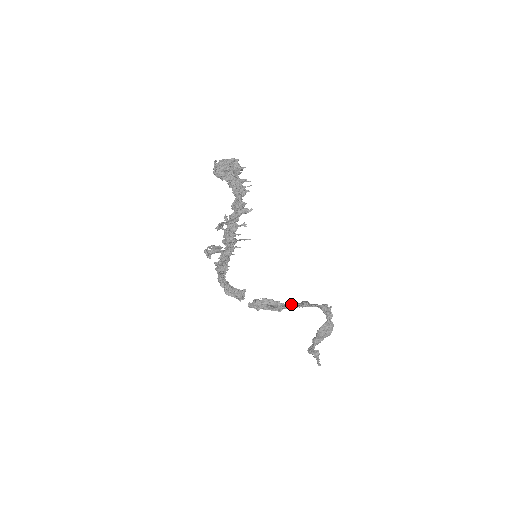
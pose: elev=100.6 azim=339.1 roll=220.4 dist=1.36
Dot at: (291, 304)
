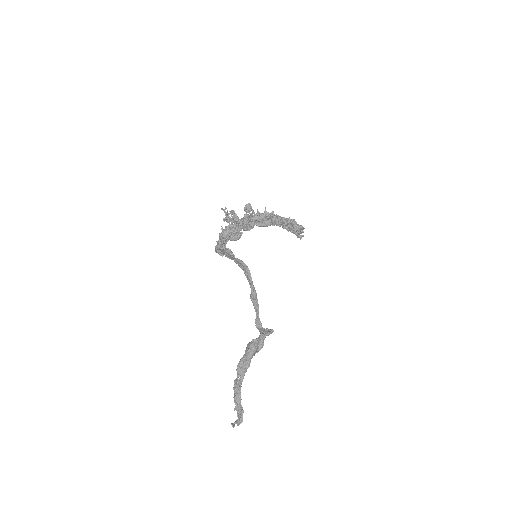
Dot at: (239, 261)
